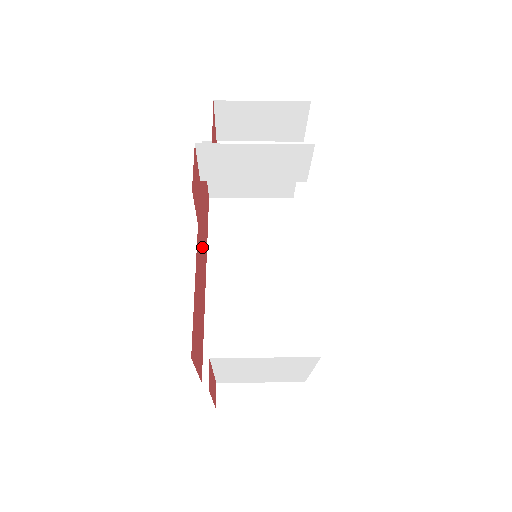
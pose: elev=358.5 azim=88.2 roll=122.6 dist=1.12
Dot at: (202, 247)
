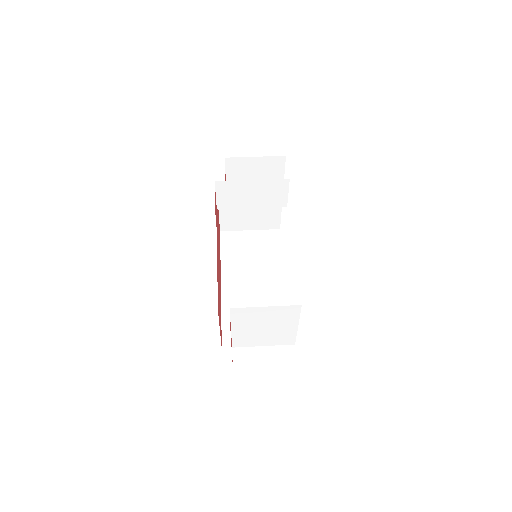
Dot at: occluded
